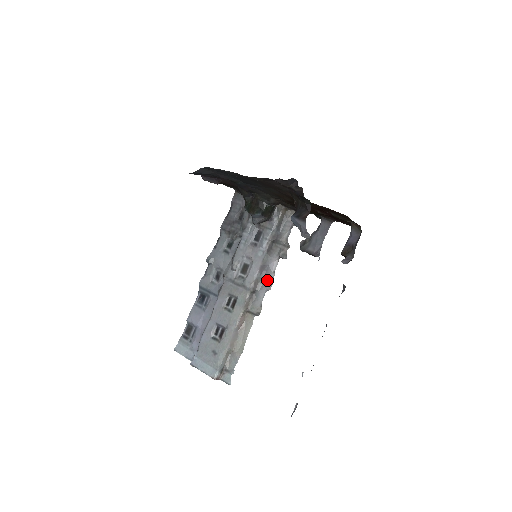
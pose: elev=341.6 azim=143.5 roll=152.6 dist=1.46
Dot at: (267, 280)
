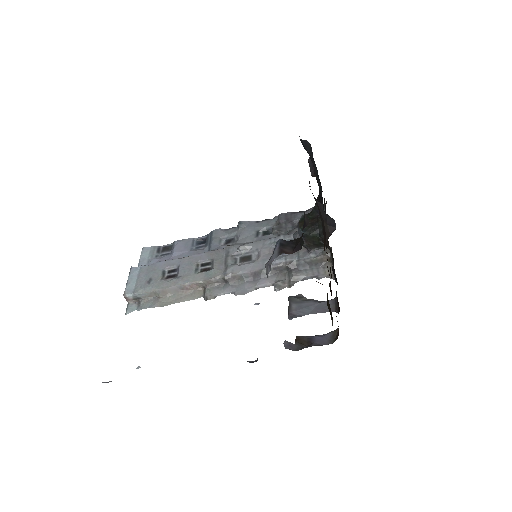
Dot at: (245, 286)
